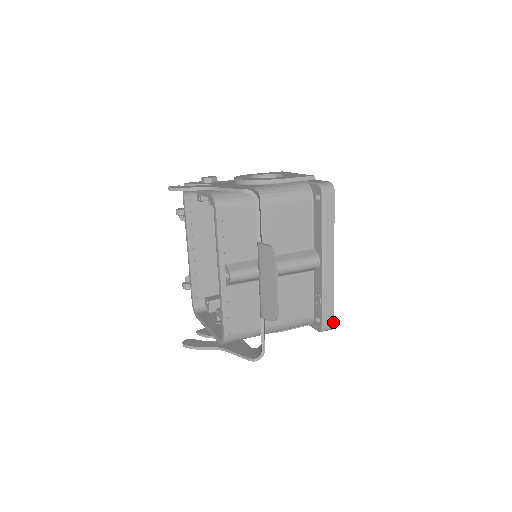
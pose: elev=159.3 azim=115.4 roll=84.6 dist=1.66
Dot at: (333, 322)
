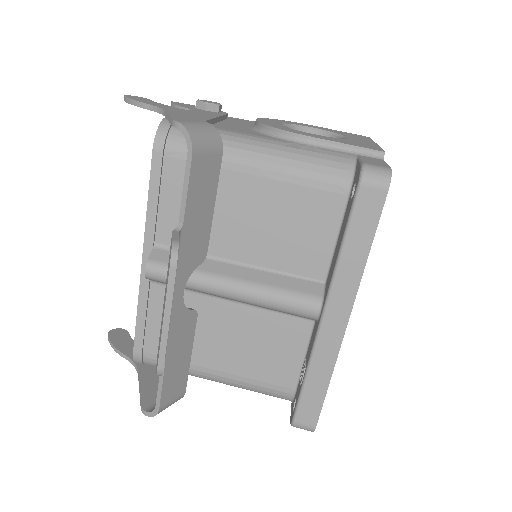
Dot at: (316, 423)
